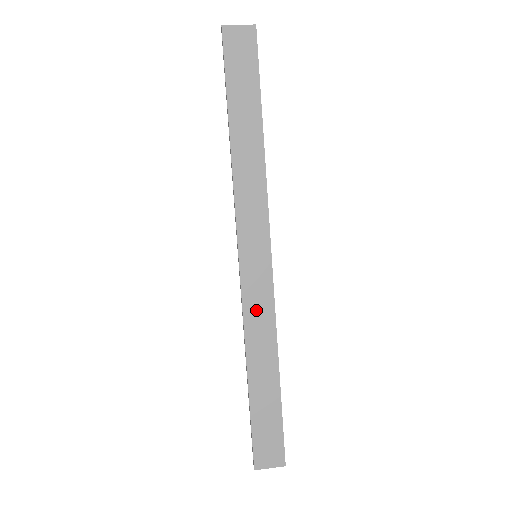
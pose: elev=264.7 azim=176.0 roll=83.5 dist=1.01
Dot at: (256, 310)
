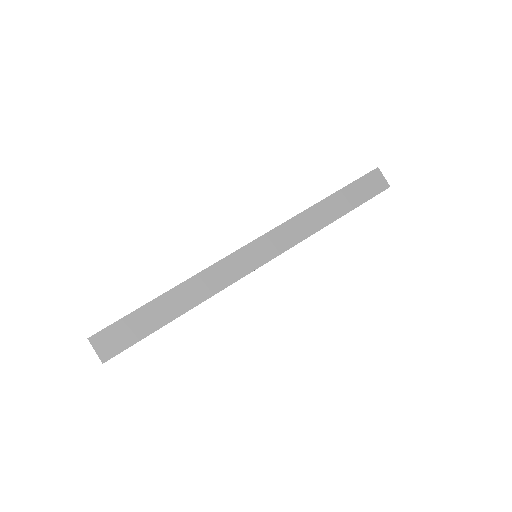
Dot at: (220, 273)
